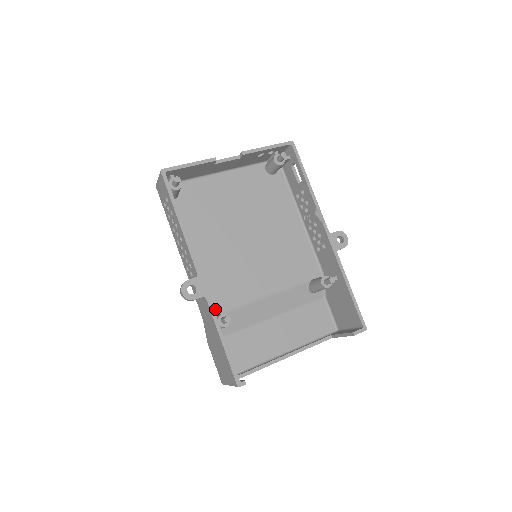
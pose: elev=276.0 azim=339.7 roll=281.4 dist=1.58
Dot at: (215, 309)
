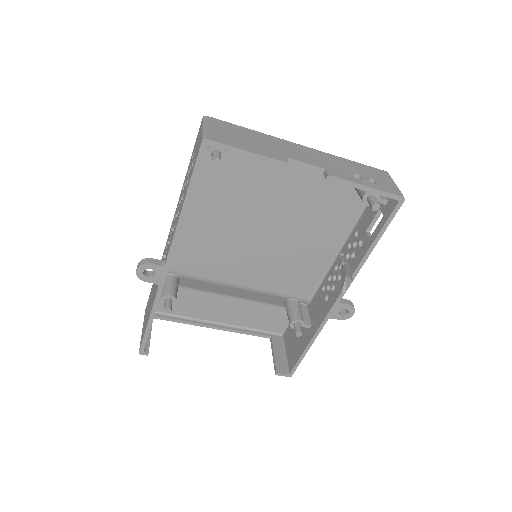
Dot at: (176, 271)
